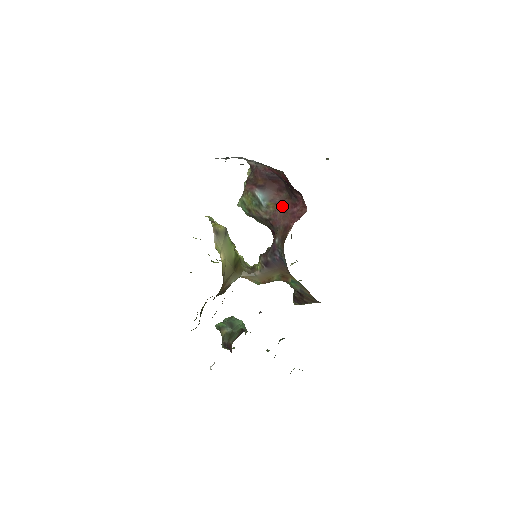
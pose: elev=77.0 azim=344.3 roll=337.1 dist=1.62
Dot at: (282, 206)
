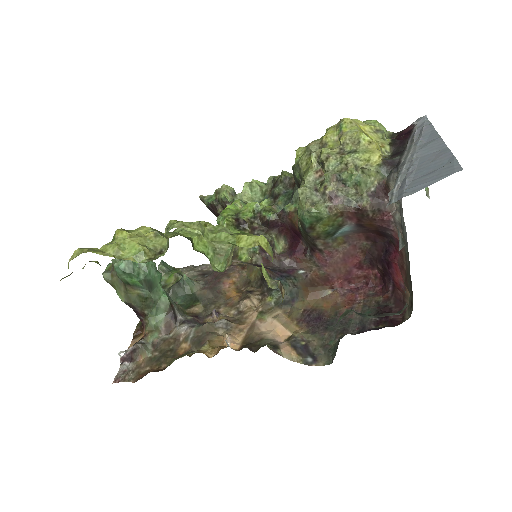
Dot at: (348, 253)
